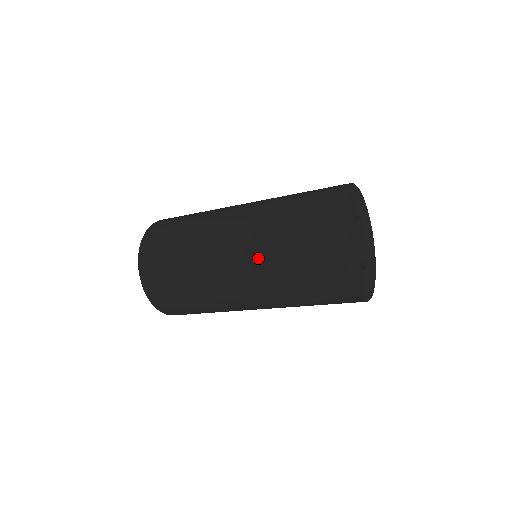
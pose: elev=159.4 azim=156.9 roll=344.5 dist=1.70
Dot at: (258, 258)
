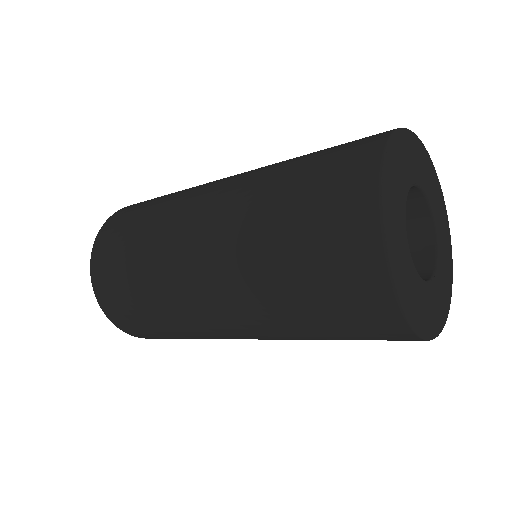
Dot at: (242, 283)
